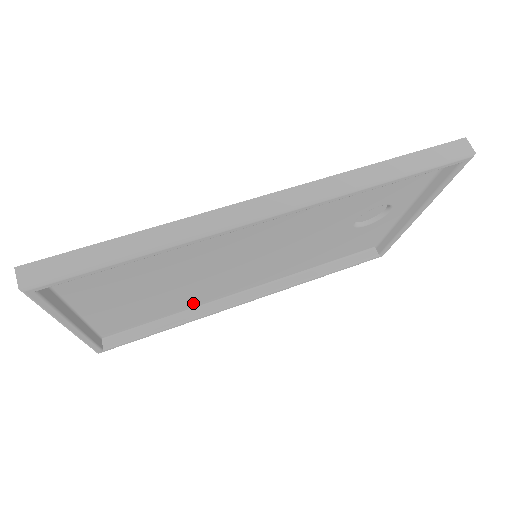
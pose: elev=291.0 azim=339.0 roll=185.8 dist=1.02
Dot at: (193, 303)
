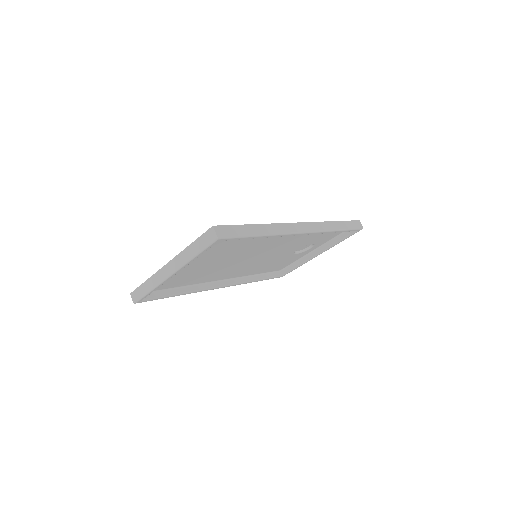
Dot at: (198, 280)
